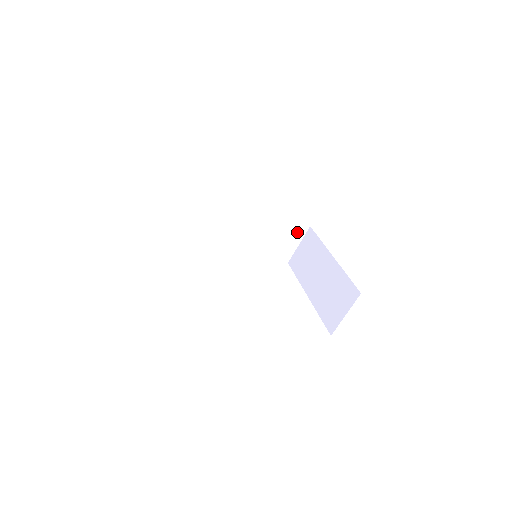
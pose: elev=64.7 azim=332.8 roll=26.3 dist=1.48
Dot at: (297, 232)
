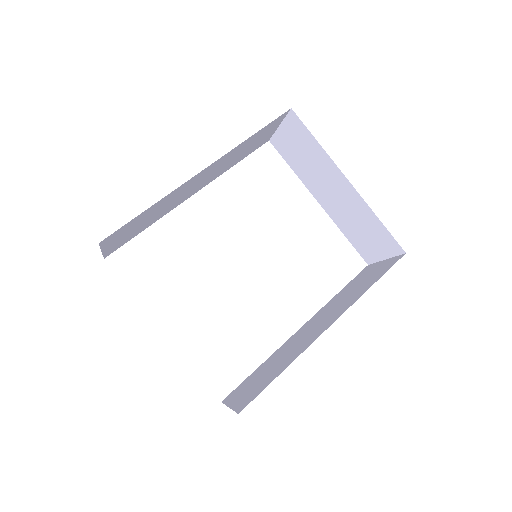
Dot at: (274, 124)
